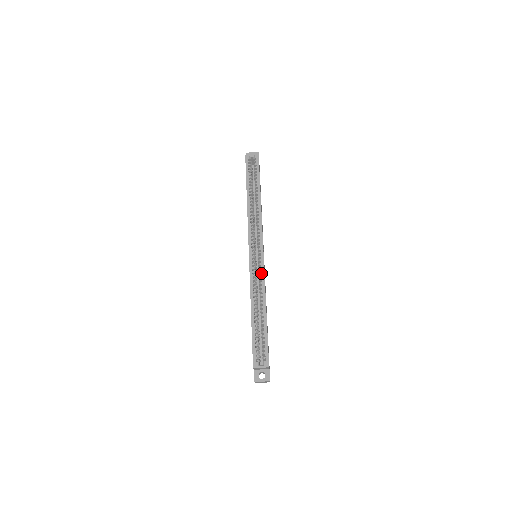
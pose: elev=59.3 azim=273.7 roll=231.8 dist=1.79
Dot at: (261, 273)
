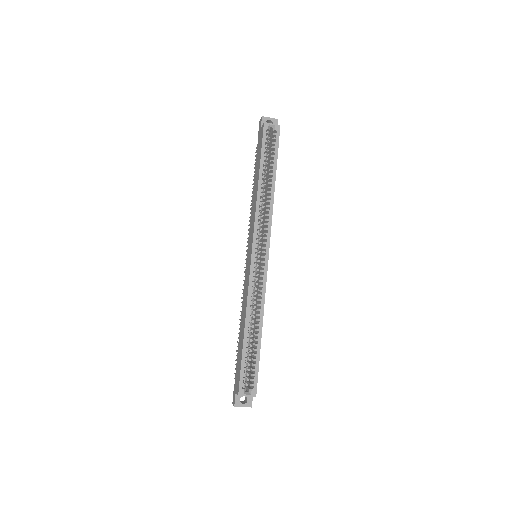
Dot at: (261, 282)
